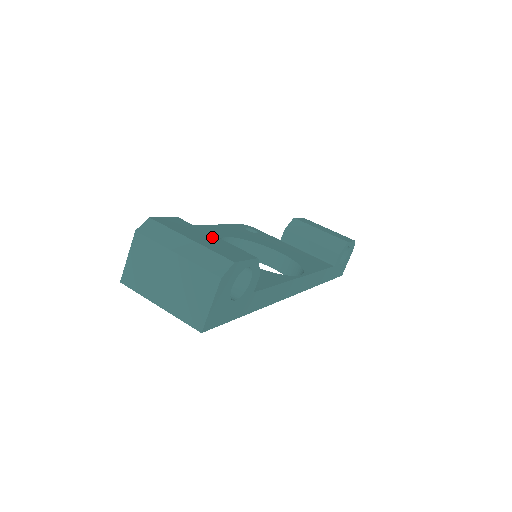
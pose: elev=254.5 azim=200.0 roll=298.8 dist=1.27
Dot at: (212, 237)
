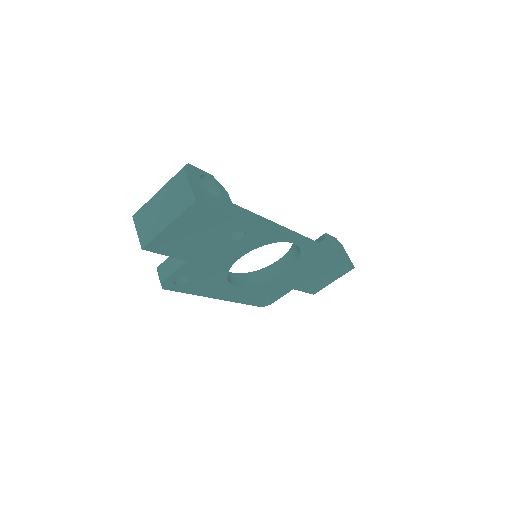
Dot at: occluded
